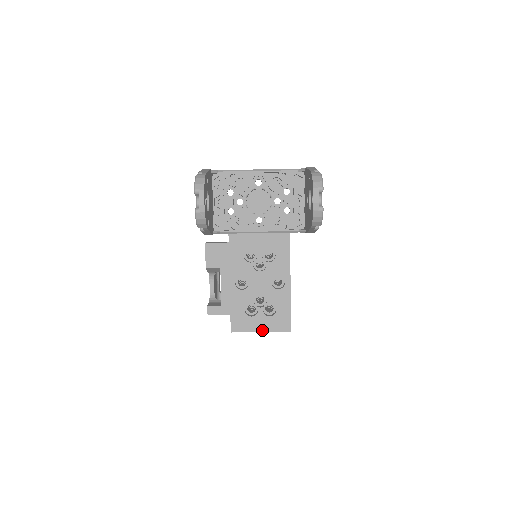
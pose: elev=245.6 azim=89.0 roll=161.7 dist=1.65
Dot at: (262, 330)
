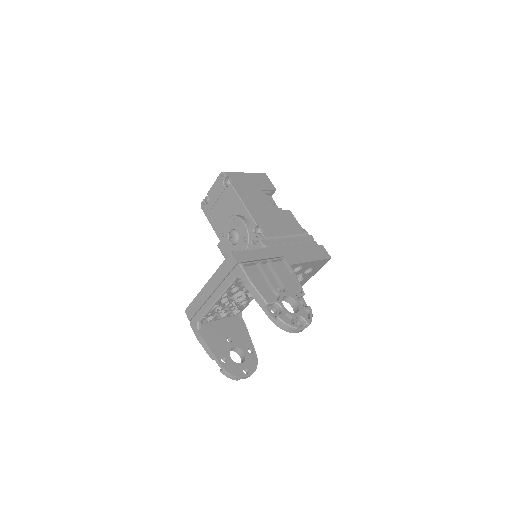
Dot at: (315, 273)
